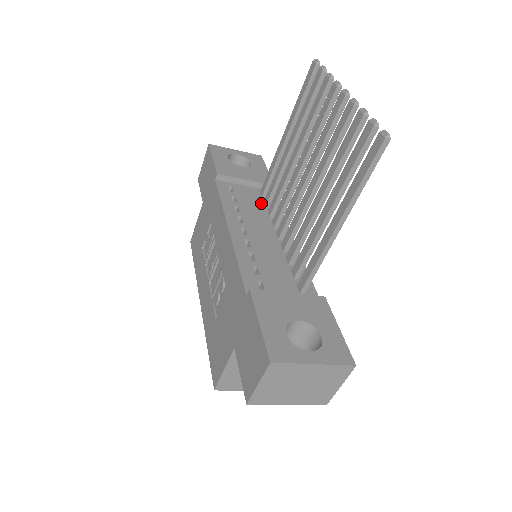
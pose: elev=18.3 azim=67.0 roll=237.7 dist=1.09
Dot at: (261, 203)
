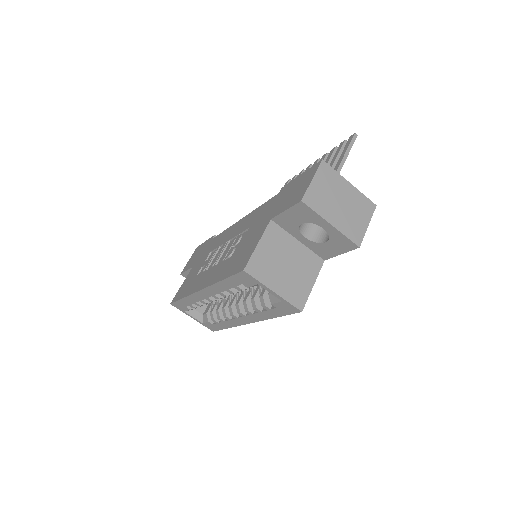
Dot at: occluded
